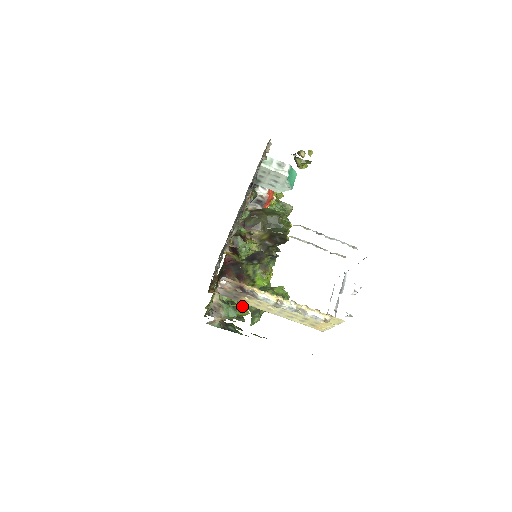
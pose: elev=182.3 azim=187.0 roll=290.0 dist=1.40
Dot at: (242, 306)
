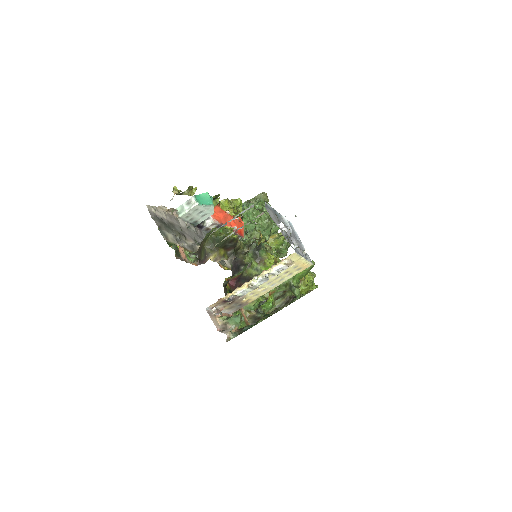
Dot at: (288, 291)
